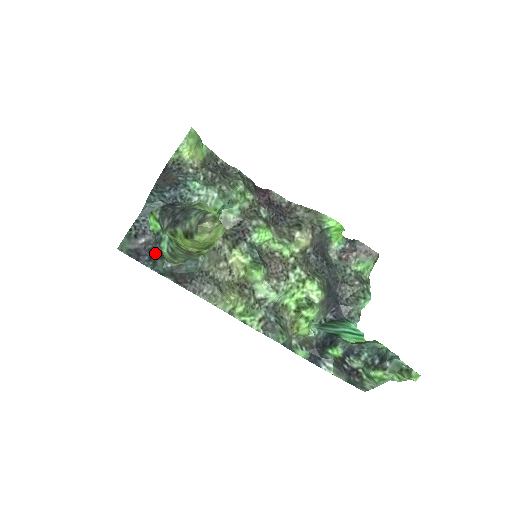
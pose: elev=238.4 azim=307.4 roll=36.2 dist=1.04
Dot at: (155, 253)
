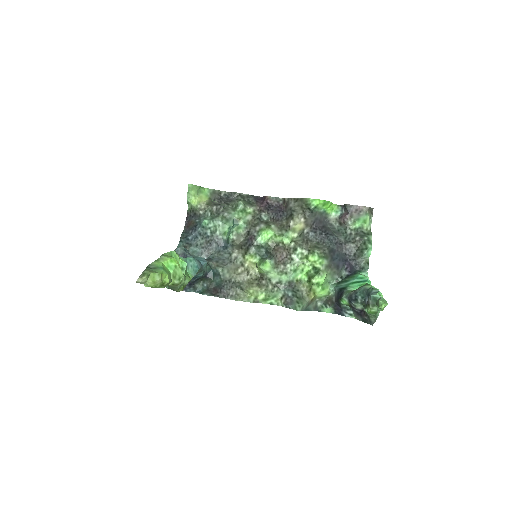
Dot at: (190, 282)
